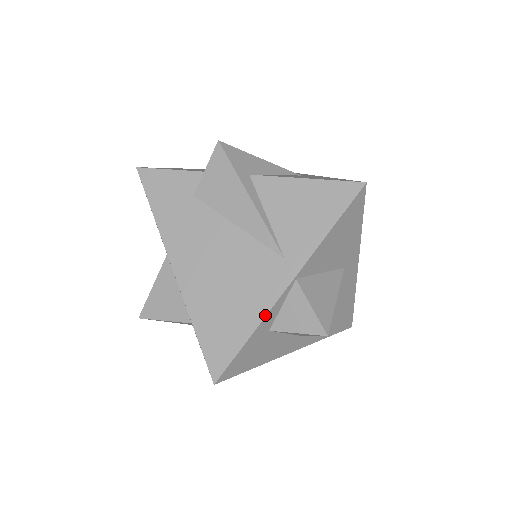
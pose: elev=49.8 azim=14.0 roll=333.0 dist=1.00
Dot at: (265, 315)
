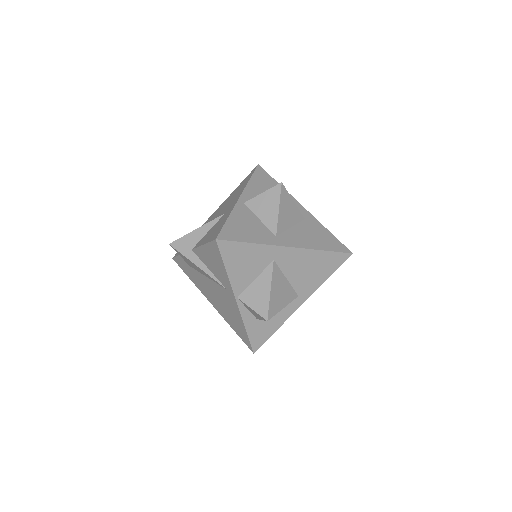
Dot at: (242, 319)
